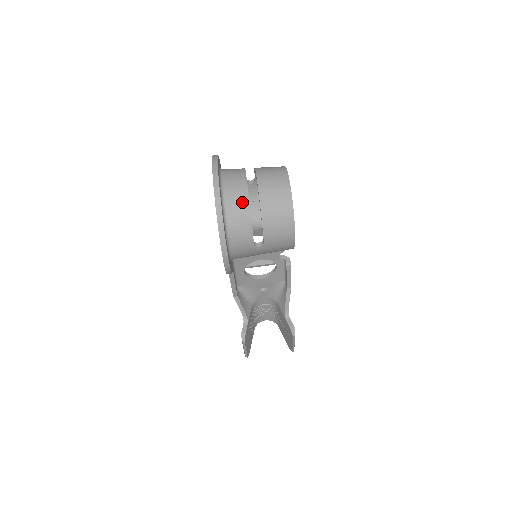
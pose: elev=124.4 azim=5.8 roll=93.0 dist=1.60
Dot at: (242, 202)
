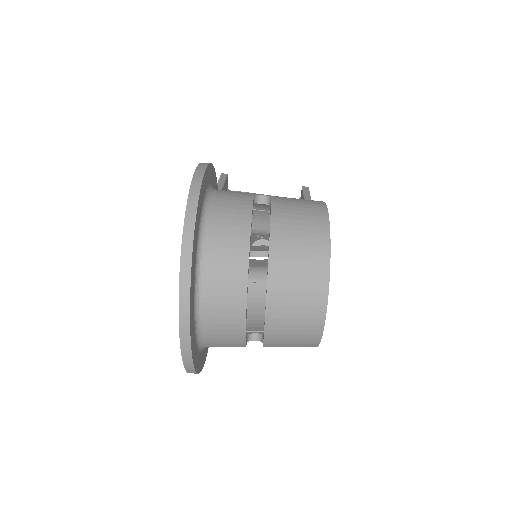
Dot at: (232, 328)
